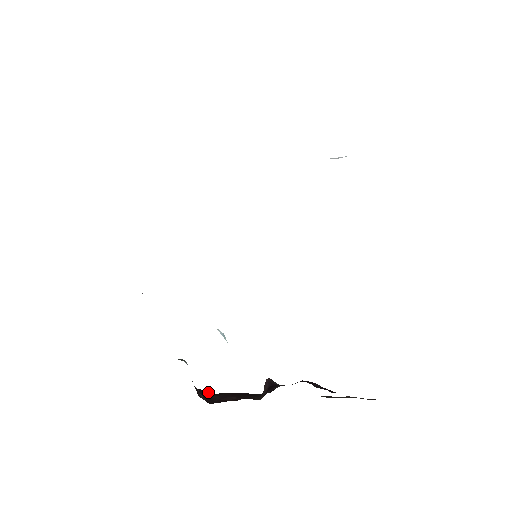
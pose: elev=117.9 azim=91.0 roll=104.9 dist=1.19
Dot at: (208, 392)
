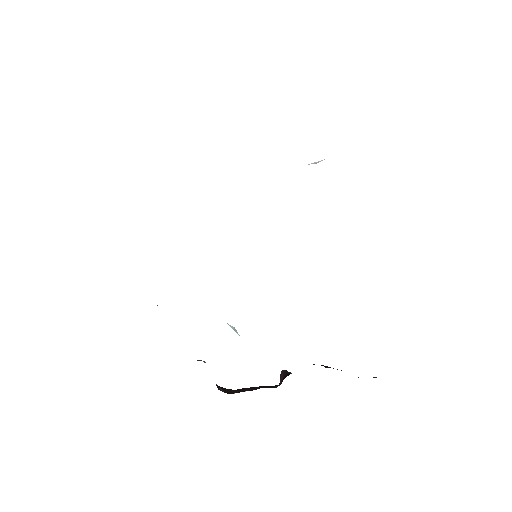
Dot at: (228, 389)
